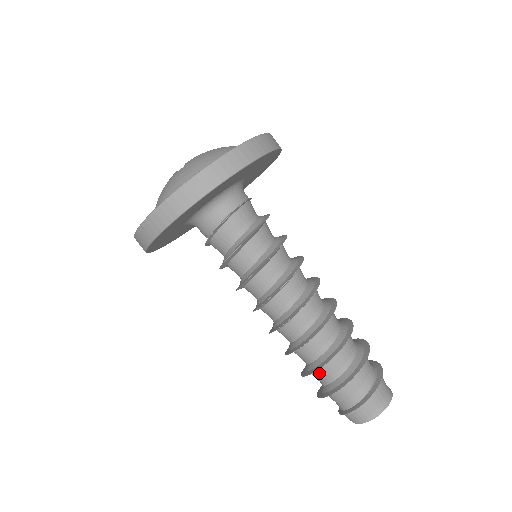
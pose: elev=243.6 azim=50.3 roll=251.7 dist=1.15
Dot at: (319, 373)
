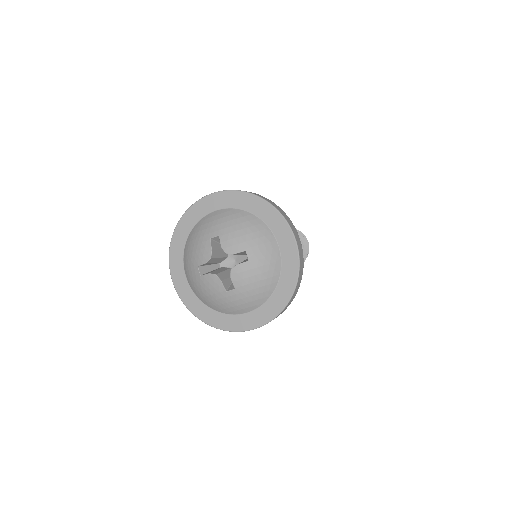
Dot at: occluded
